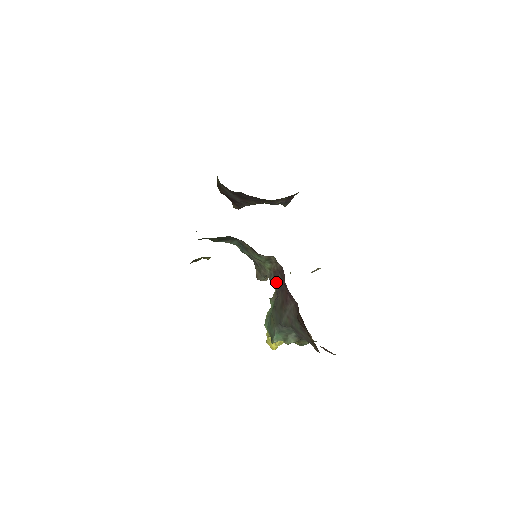
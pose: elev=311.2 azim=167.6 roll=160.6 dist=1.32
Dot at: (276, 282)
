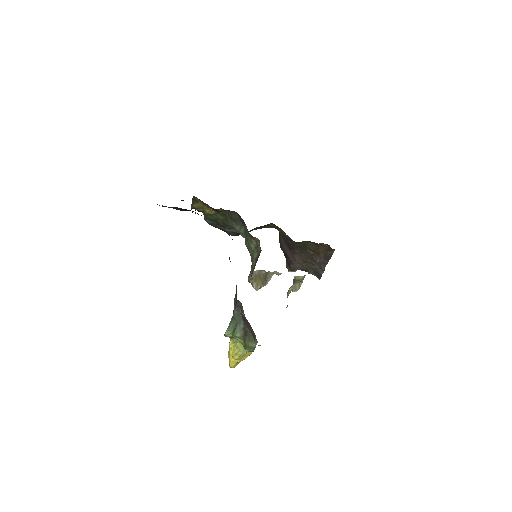
Dot at: (253, 270)
